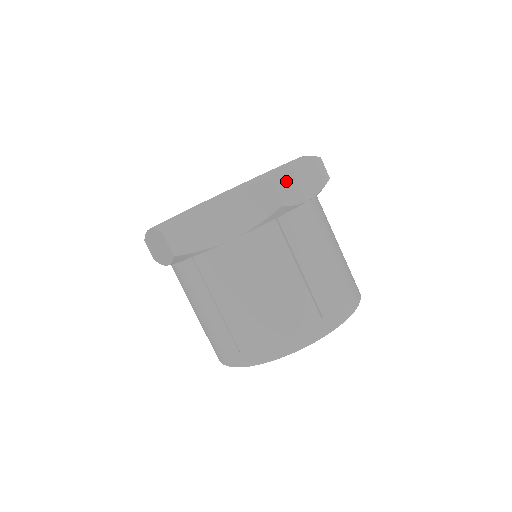
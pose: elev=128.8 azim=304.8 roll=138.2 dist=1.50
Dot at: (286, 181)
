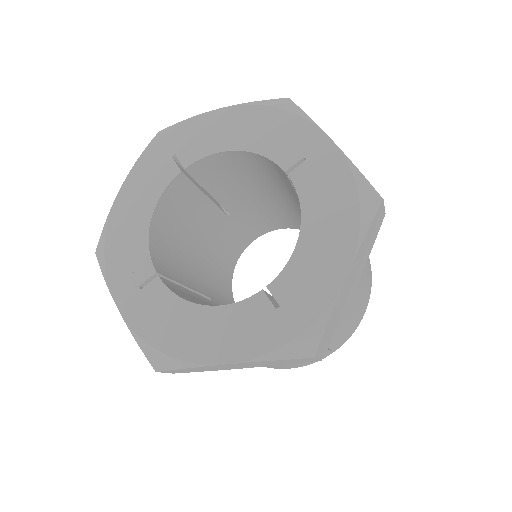
Dot at: (332, 322)
